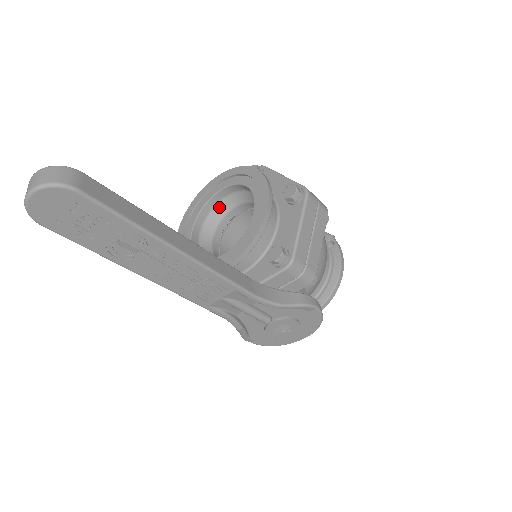
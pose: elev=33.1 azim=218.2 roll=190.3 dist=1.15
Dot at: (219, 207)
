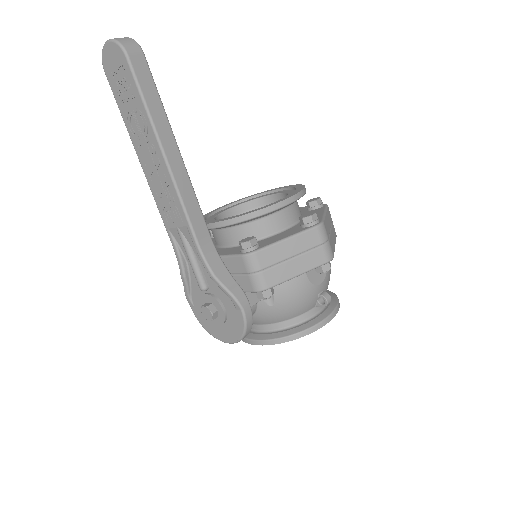
Dot at: occluded
